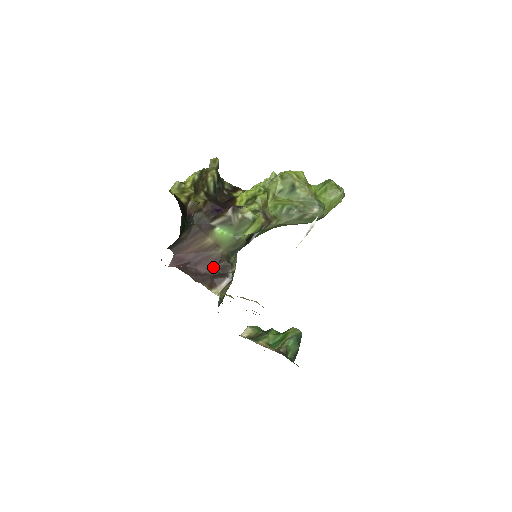
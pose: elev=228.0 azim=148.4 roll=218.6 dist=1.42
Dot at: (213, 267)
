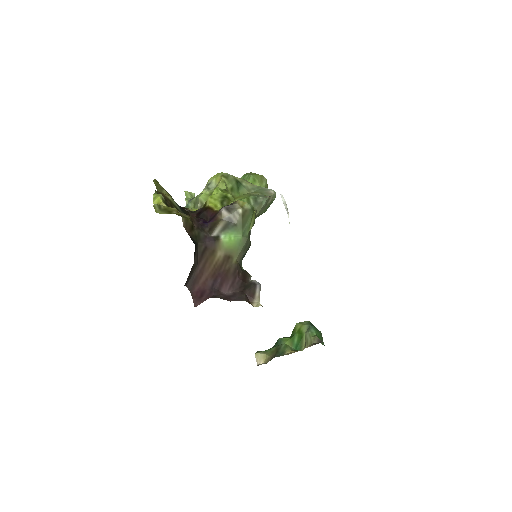
Dot at: (235, 283)
